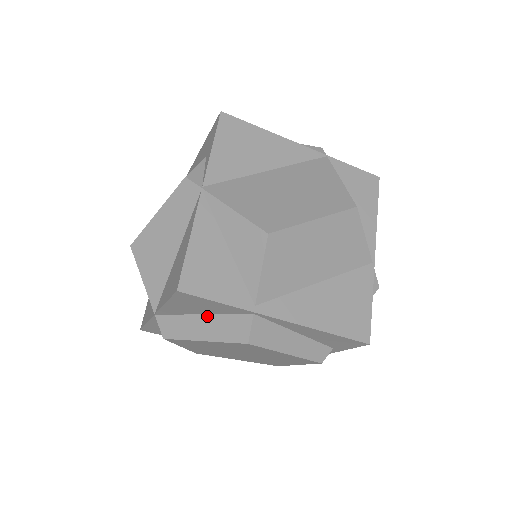
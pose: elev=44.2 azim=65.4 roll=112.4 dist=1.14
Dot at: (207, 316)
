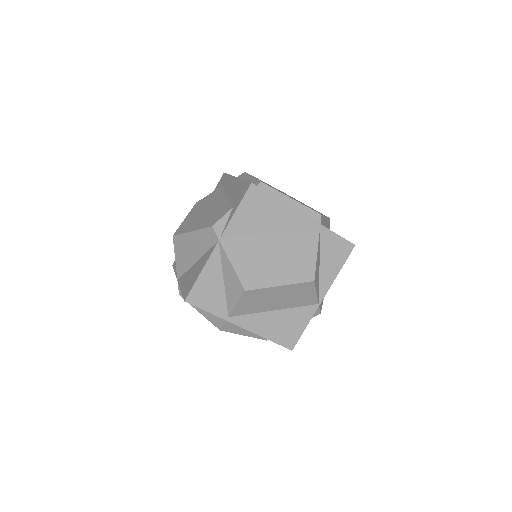
Dot at: occluded
